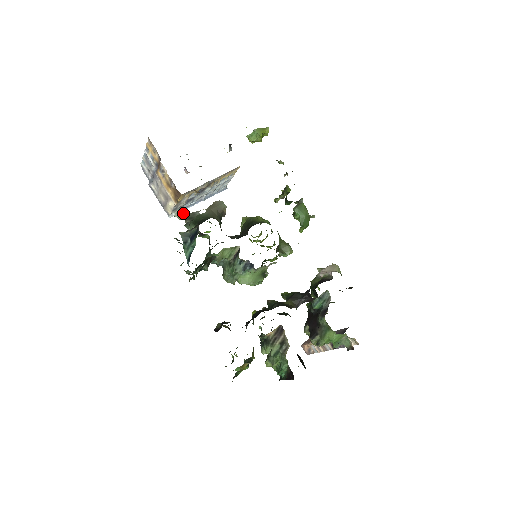
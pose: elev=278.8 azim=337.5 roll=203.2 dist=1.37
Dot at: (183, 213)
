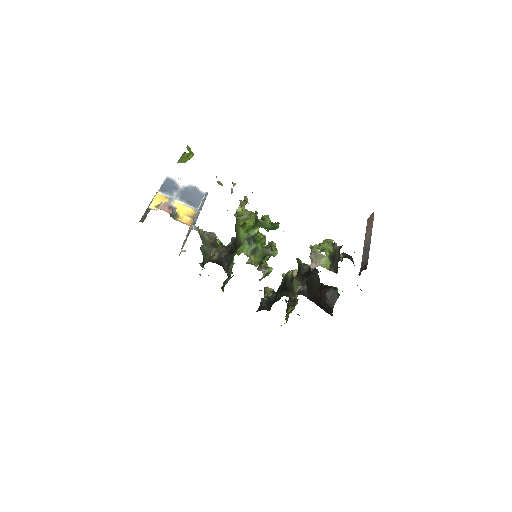
Dot at: (196, 230)
